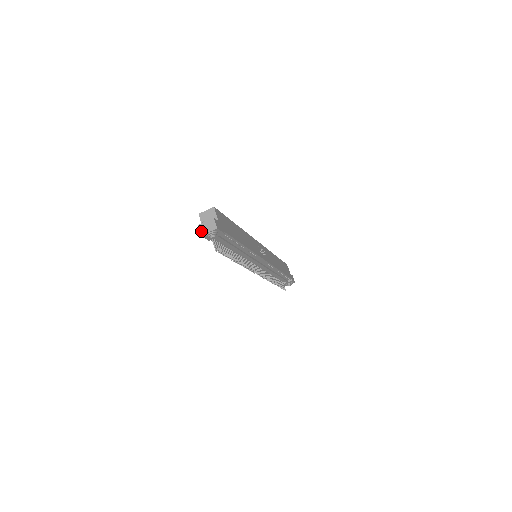
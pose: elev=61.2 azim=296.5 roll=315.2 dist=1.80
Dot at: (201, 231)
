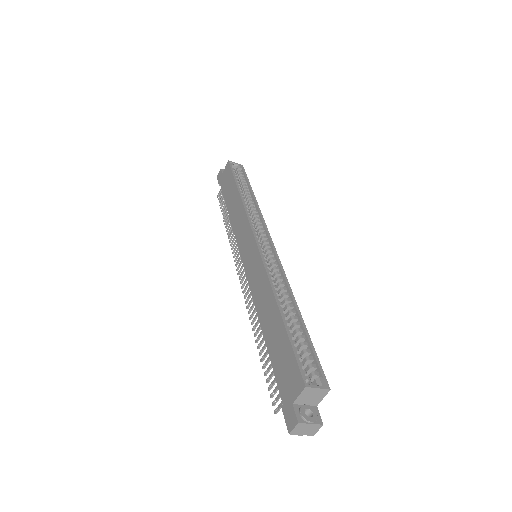
Dot at: (295, 431)
